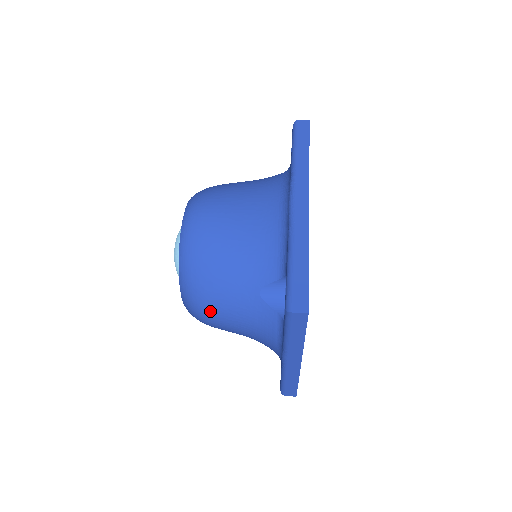
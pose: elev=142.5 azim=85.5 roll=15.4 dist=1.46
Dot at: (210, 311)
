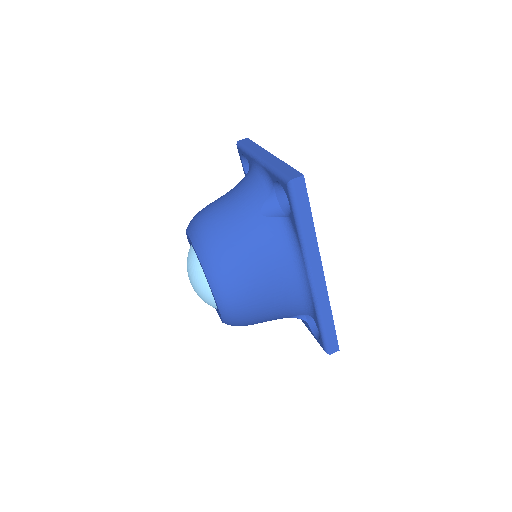
Dot at: occluded
